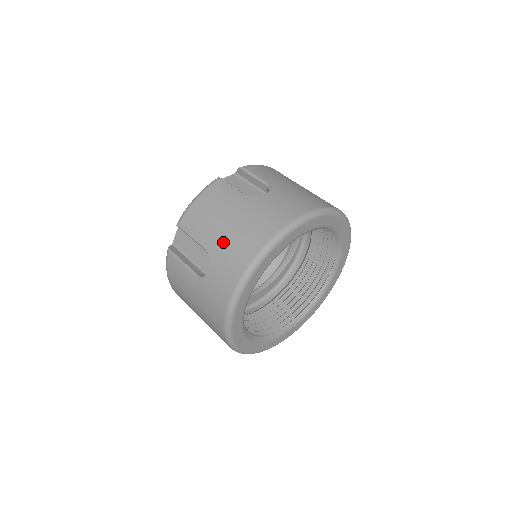
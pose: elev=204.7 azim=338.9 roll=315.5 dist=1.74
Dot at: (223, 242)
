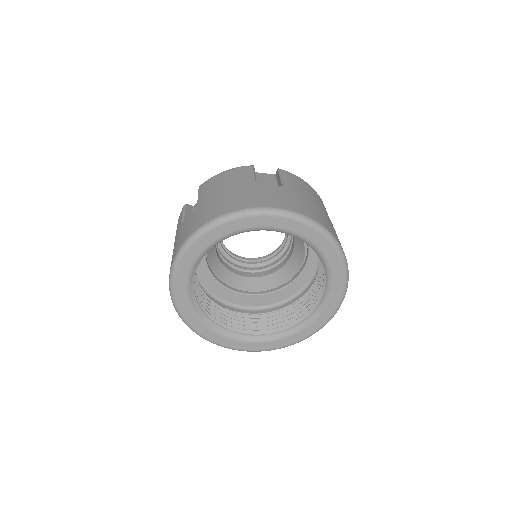
Dot at: occluded
